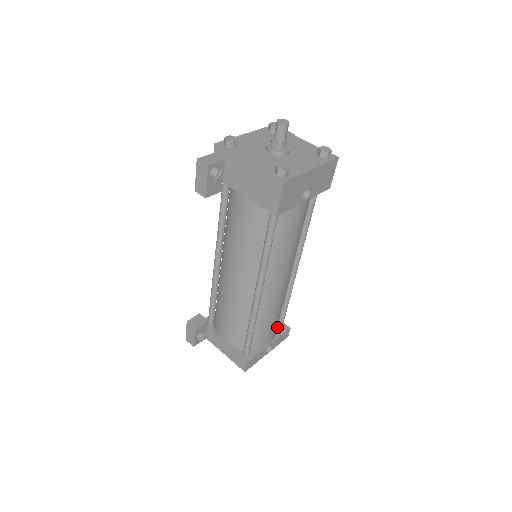
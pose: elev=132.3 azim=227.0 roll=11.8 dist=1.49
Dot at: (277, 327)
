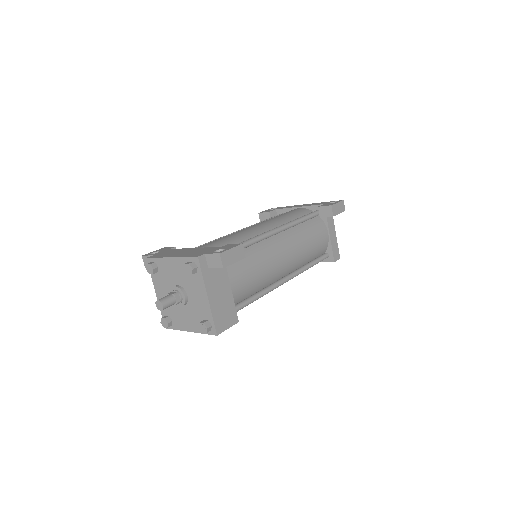
Dot at: occluded
